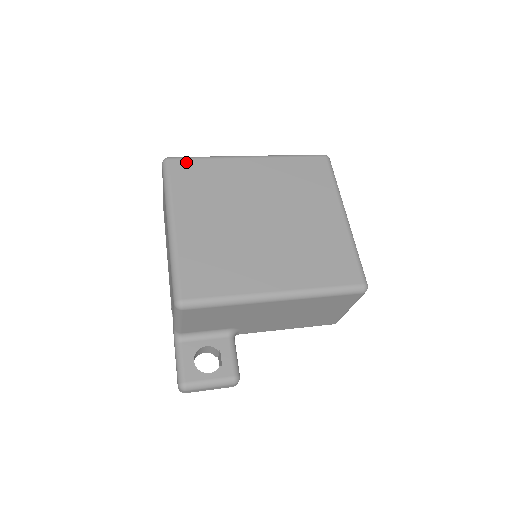
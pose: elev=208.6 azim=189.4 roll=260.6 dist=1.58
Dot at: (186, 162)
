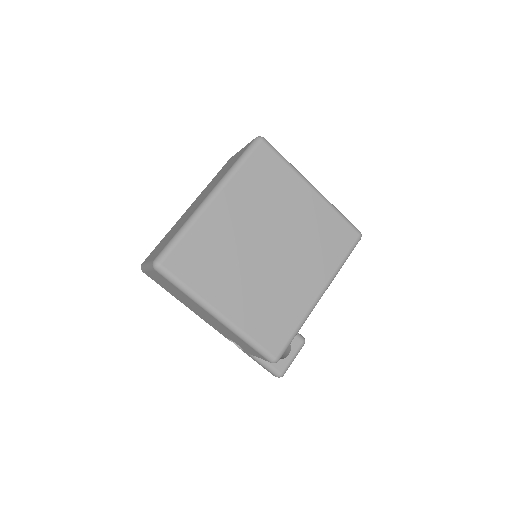
Dot at: (175, 253)
